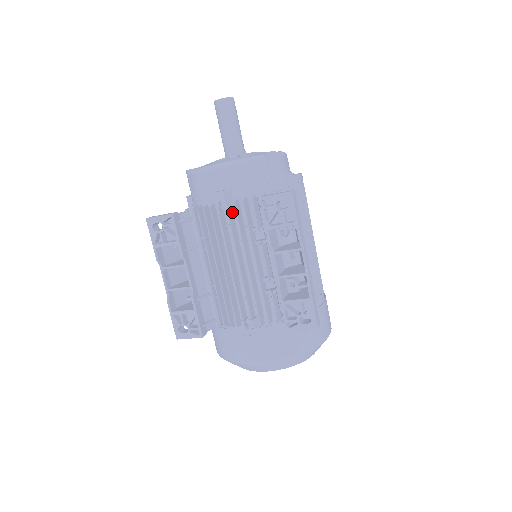
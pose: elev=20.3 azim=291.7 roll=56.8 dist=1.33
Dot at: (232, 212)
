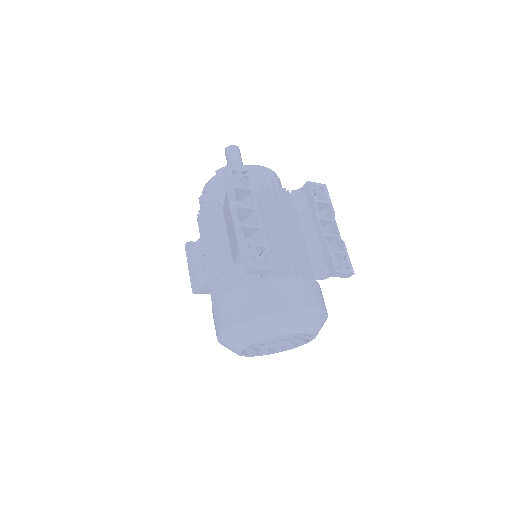
Dot at: occluded
